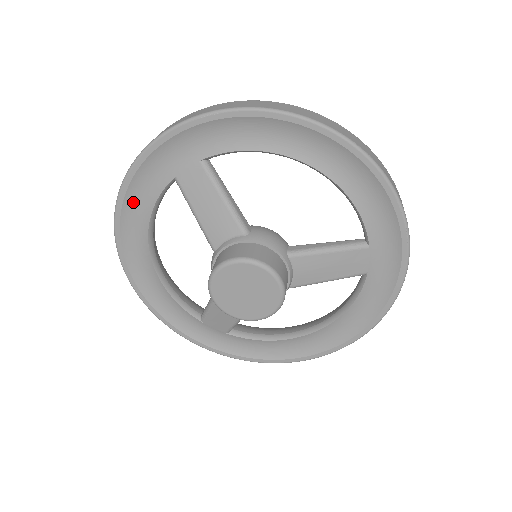
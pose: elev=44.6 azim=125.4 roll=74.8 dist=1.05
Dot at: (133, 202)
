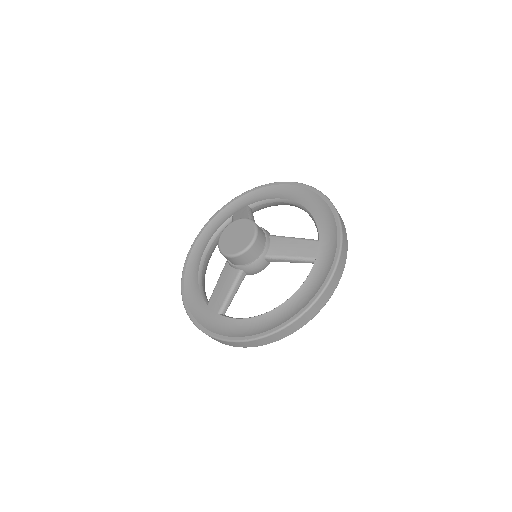
Dot at: (208, 231)
